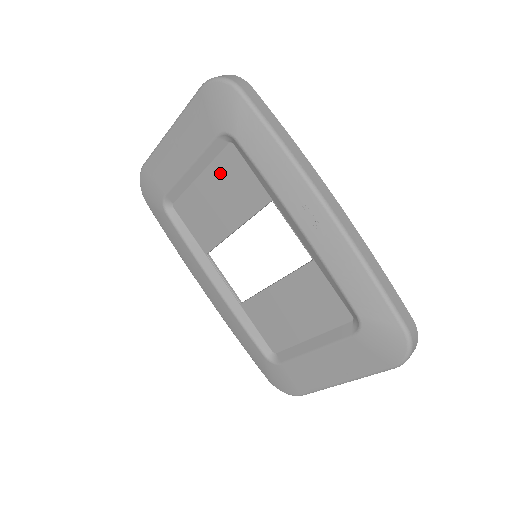
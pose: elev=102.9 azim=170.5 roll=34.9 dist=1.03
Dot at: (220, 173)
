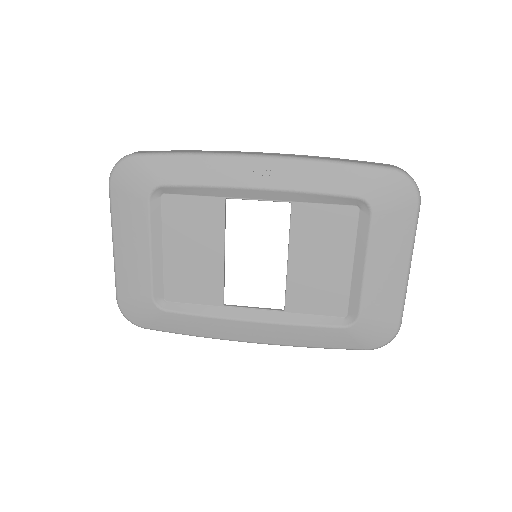
Dot at: (175, 227)
